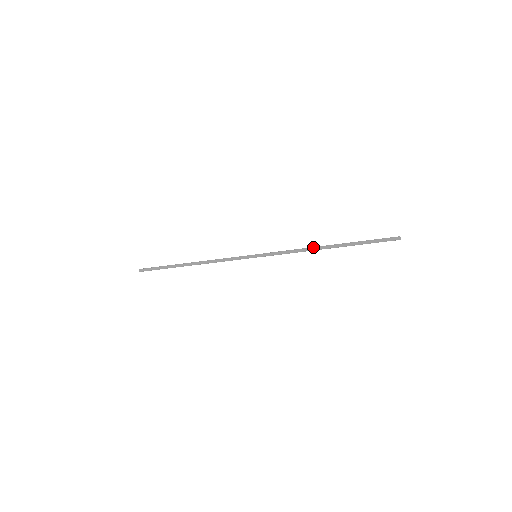
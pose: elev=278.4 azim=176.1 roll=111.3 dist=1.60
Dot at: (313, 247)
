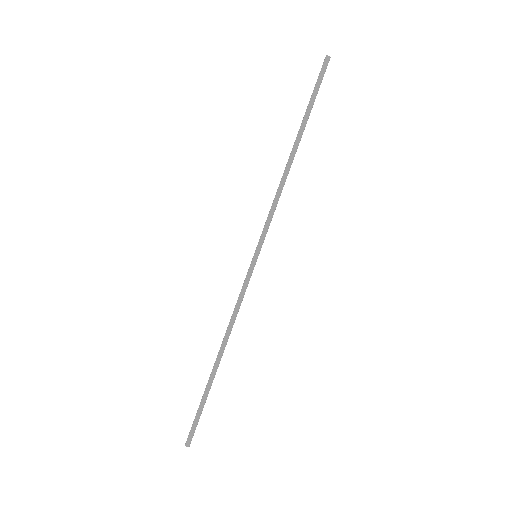
Dot at: occluded
